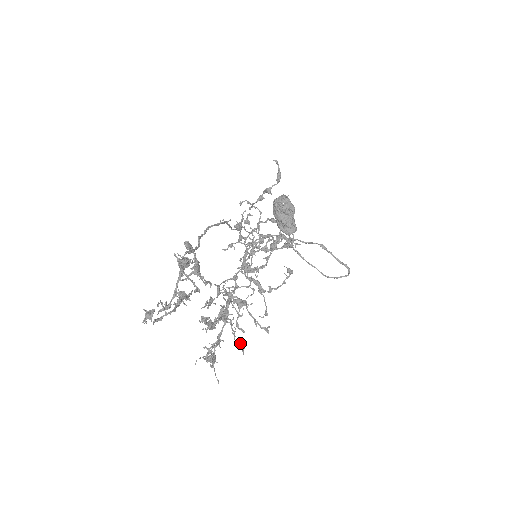
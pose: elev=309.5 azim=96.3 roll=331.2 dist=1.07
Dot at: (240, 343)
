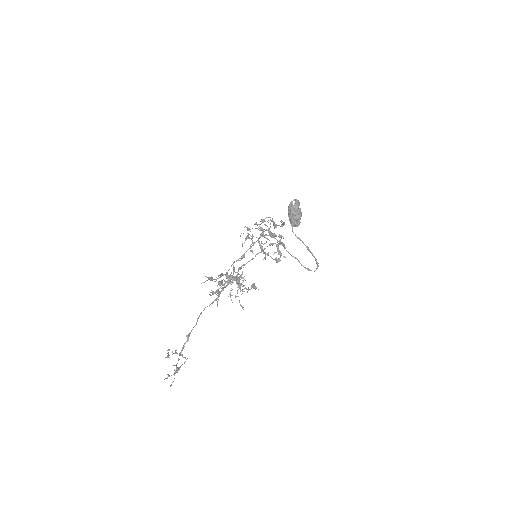
Dot at: (231, 300)
